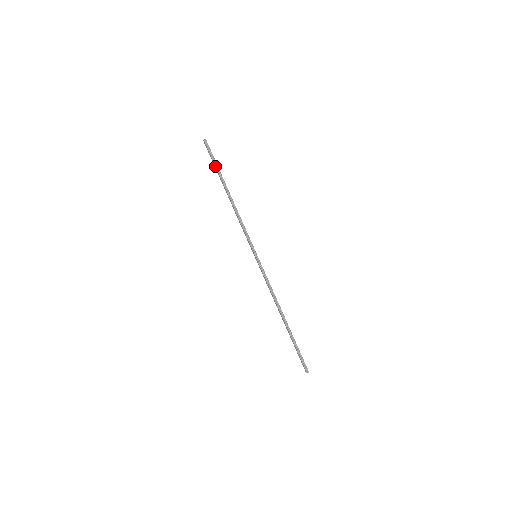
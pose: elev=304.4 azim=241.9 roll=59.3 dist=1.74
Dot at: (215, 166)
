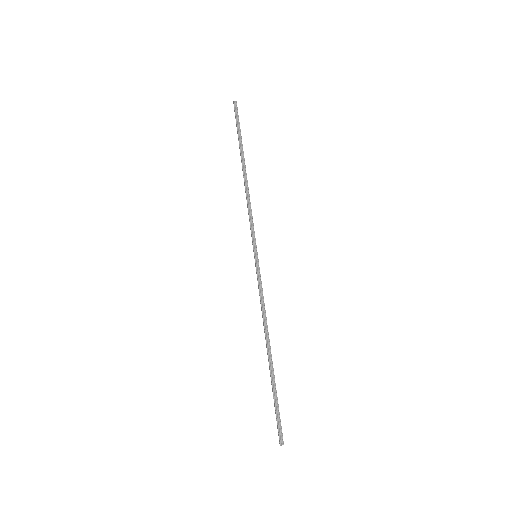
Dot at: (238, 133)
